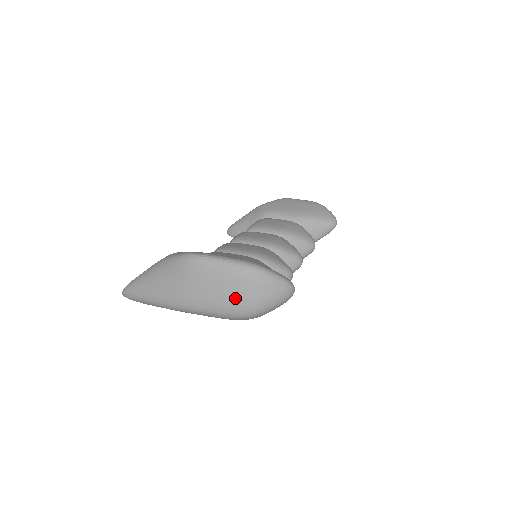
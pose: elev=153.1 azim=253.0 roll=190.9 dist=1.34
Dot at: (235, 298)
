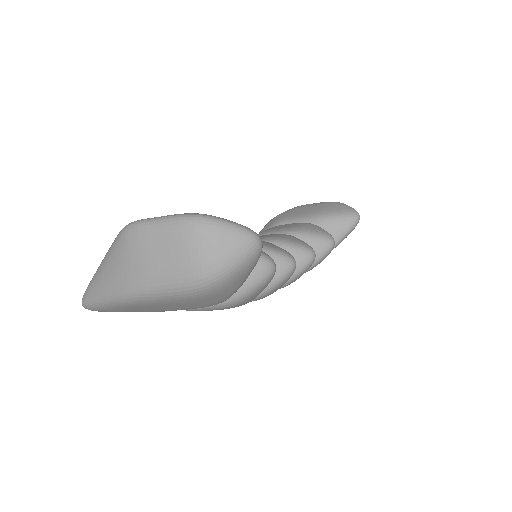
Dot at: (183, 262)
